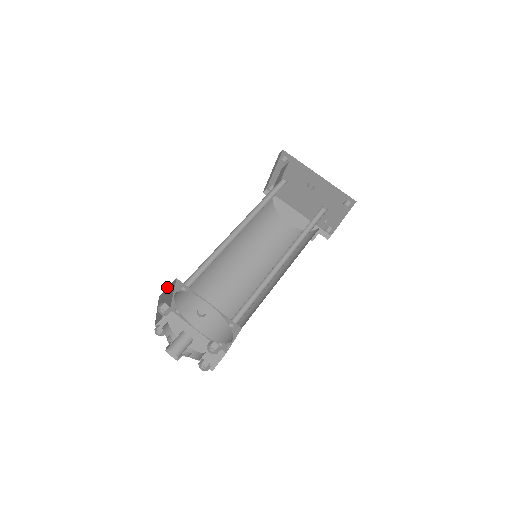
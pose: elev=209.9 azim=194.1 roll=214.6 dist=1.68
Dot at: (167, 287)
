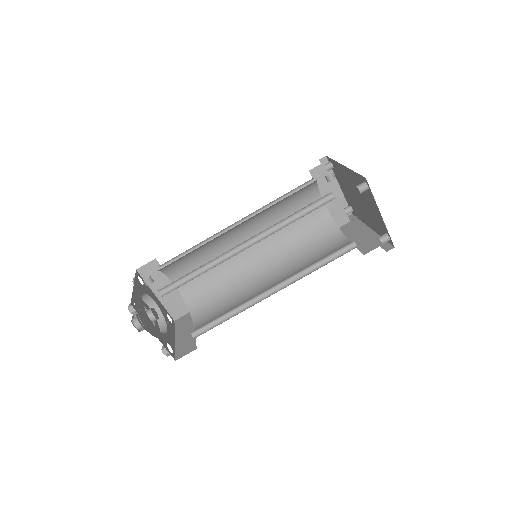
Dot at: (146, 264)
